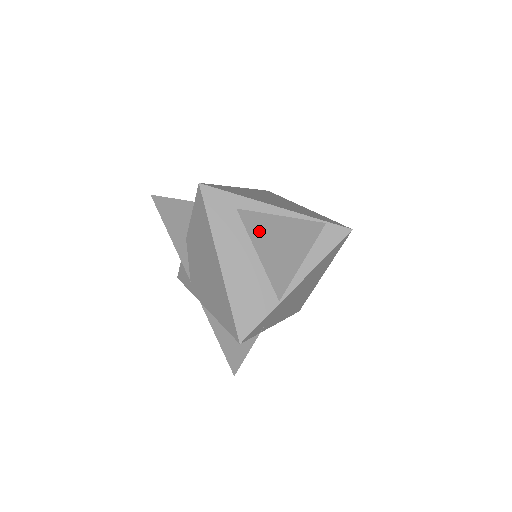
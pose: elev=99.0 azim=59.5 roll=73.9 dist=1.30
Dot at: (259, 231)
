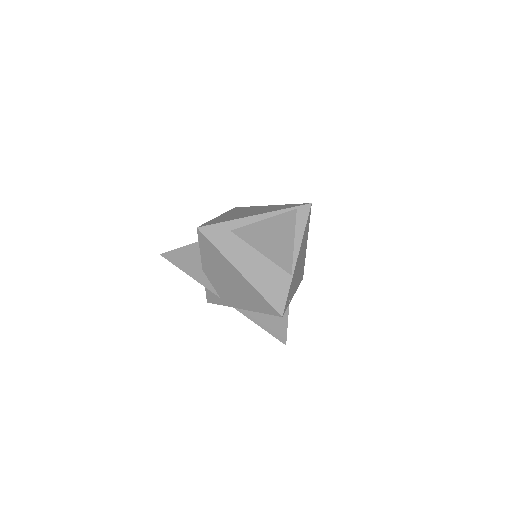
Dot at: (254, 237)
